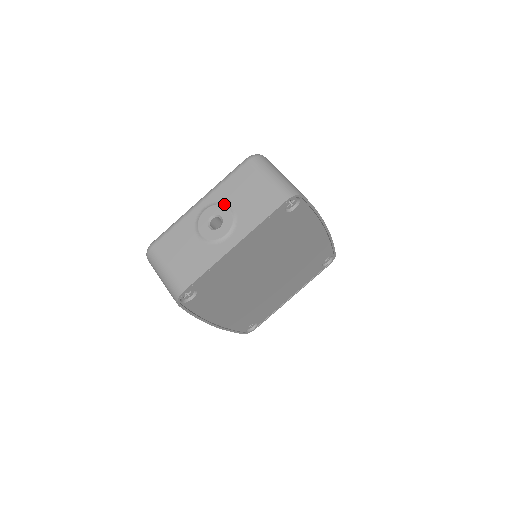
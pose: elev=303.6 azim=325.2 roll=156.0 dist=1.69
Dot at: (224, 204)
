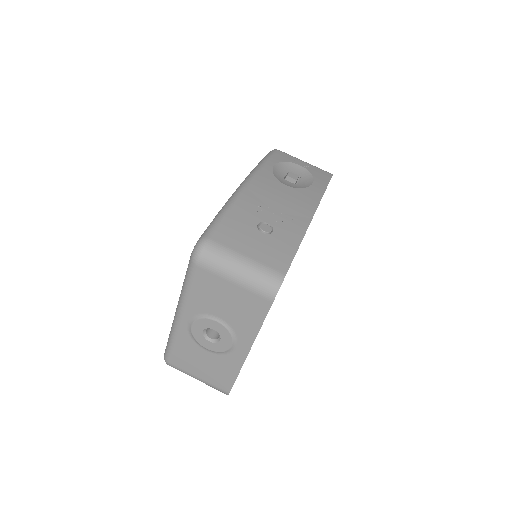
Dot at: (207, 317)
